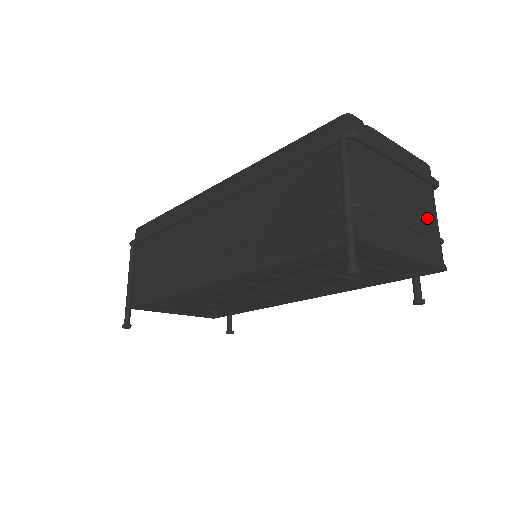
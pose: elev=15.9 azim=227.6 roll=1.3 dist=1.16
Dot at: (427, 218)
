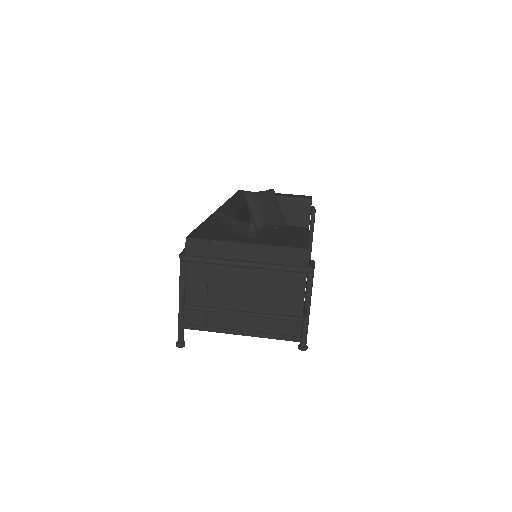
Dot at: (284, 301)
